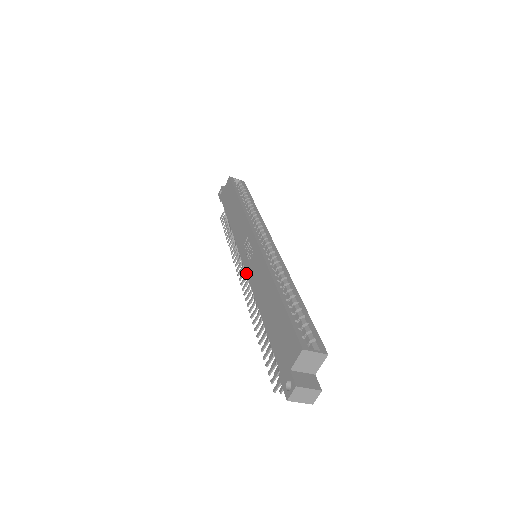
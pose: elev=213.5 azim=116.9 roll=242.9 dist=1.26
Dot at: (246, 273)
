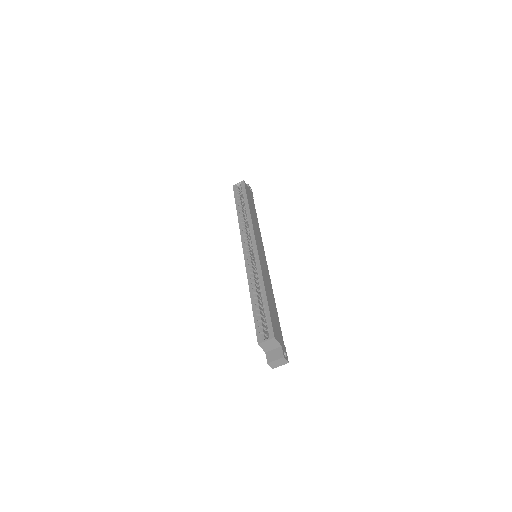
Dot at: occluded
